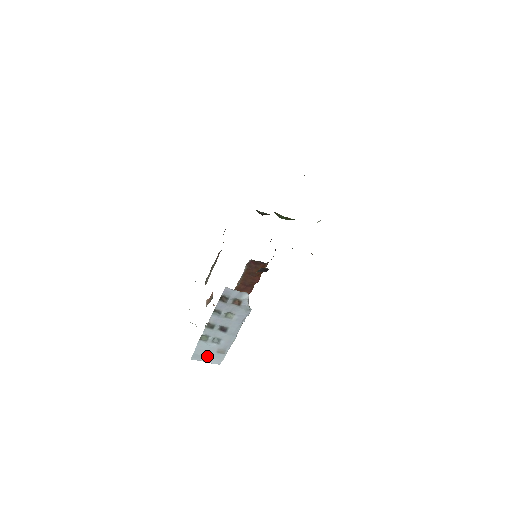
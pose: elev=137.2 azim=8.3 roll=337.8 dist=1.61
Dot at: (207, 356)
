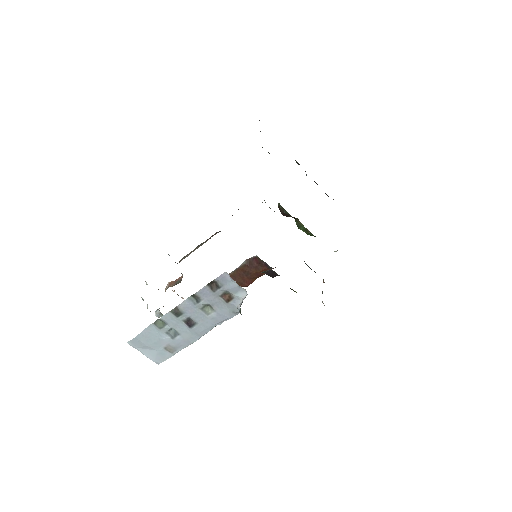
Dot at: (149, 347)
